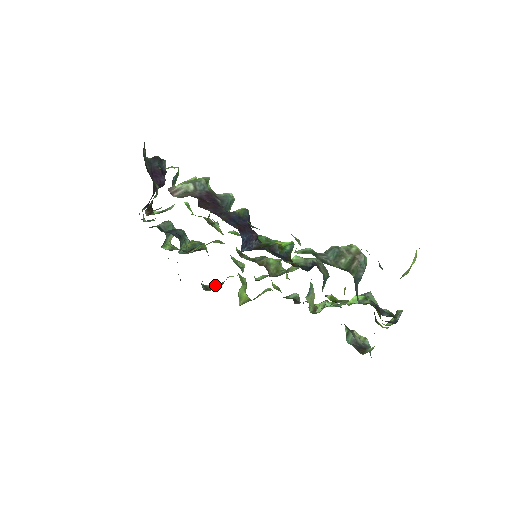
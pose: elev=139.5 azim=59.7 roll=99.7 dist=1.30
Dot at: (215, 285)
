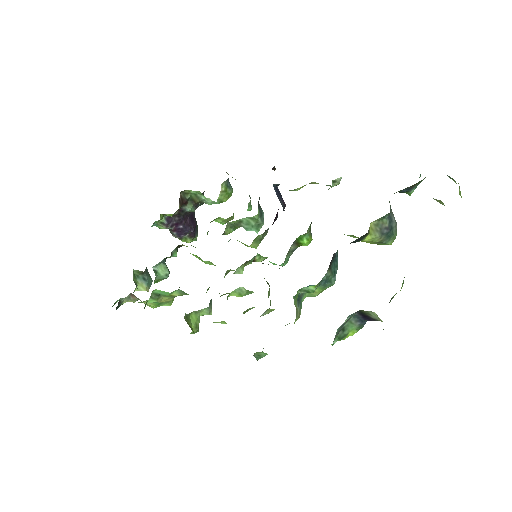
Dot at: occluded
